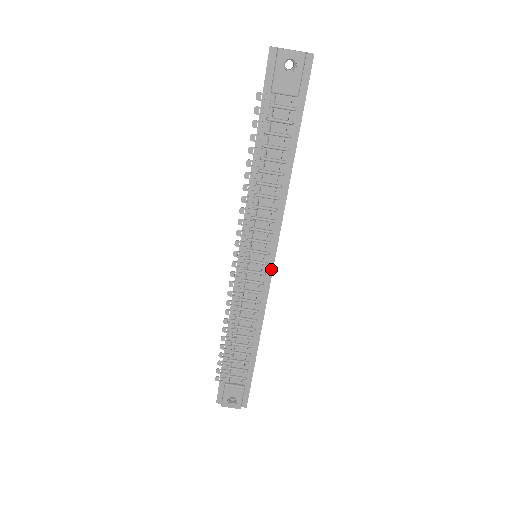
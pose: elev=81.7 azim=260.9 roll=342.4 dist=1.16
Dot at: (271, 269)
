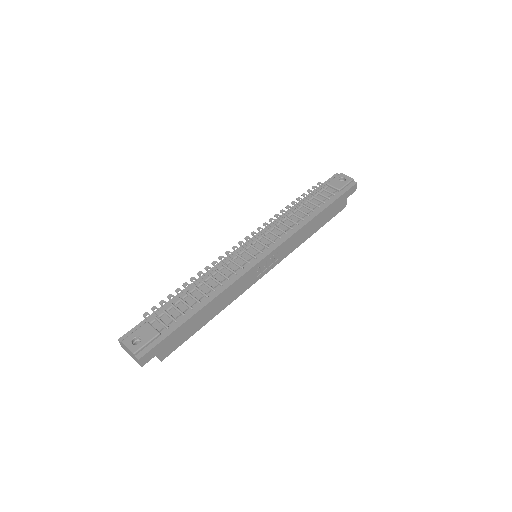
Dot at: (262, 258)
